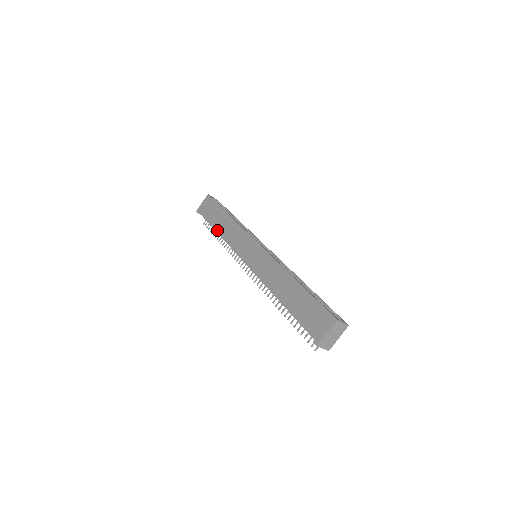
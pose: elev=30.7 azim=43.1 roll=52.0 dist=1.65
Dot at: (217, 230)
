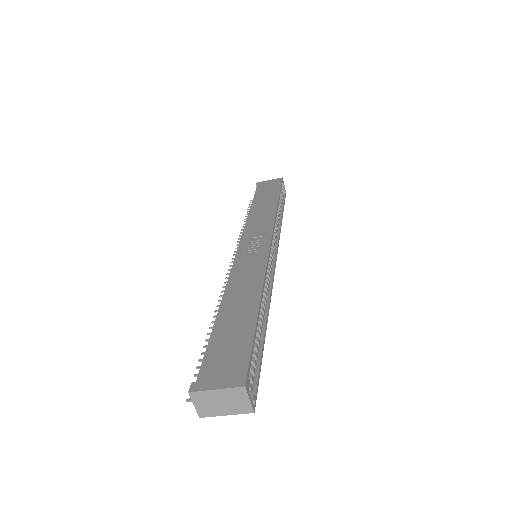
Dot at: (252, 207)
